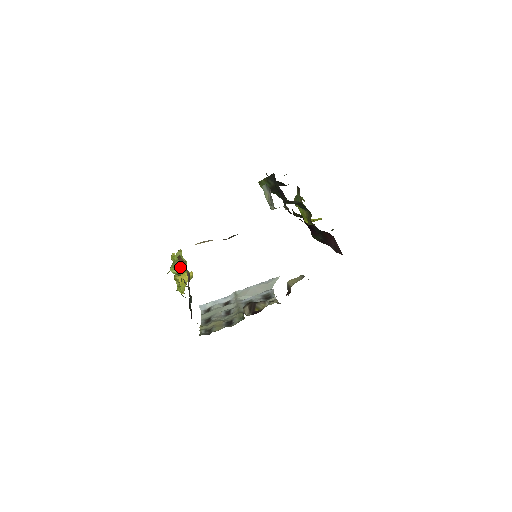
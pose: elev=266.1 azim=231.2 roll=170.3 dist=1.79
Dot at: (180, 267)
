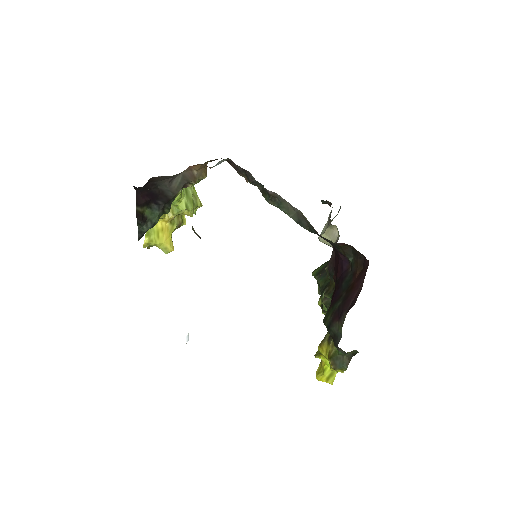
Dot at: (187, 199)
